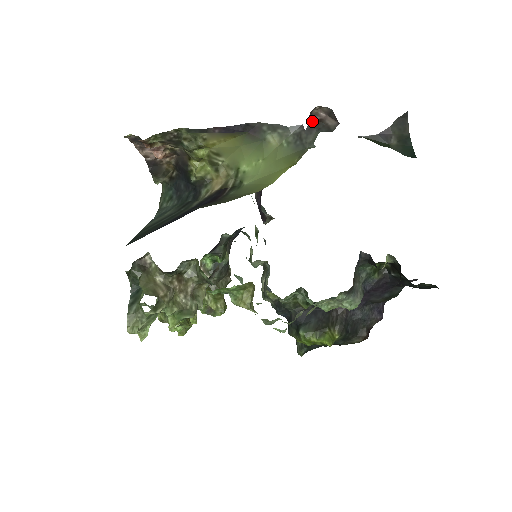
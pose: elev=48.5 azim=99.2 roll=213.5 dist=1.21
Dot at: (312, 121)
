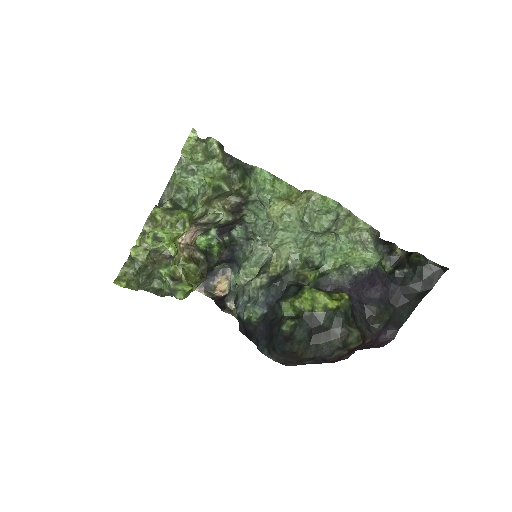
Dot at: occluded
